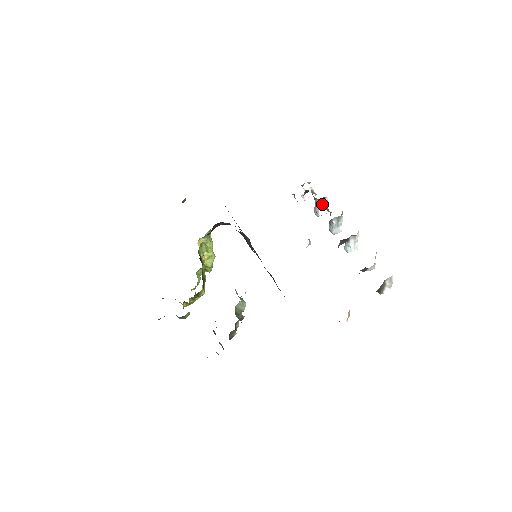
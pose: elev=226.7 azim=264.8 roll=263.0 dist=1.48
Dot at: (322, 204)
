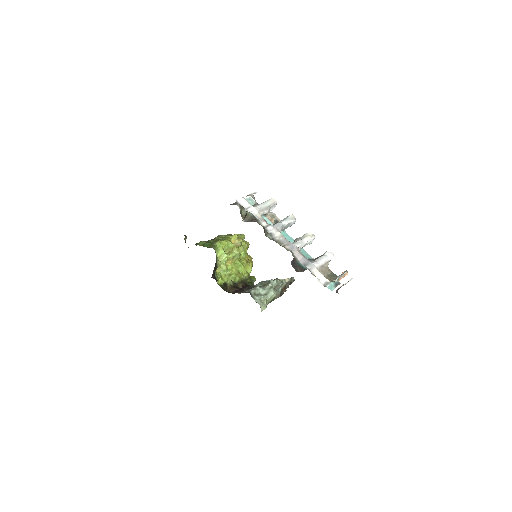
Dot at: (264, 213)
